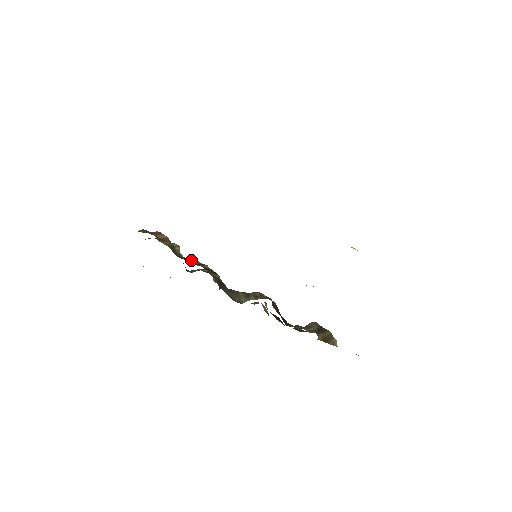
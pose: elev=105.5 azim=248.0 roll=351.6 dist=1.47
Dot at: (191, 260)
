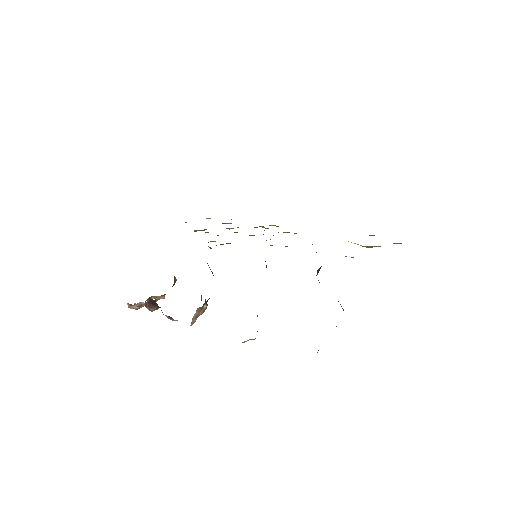
Dot at: occluded
